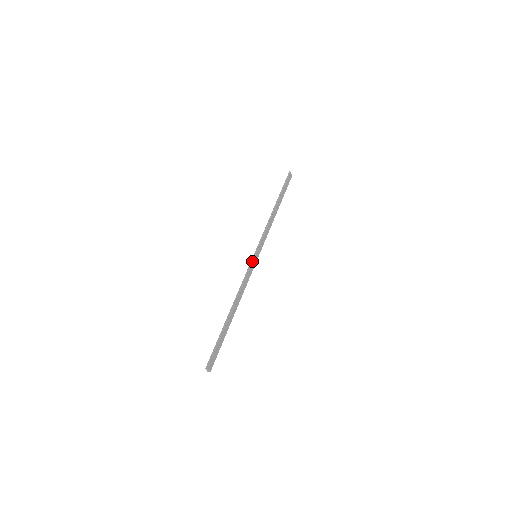
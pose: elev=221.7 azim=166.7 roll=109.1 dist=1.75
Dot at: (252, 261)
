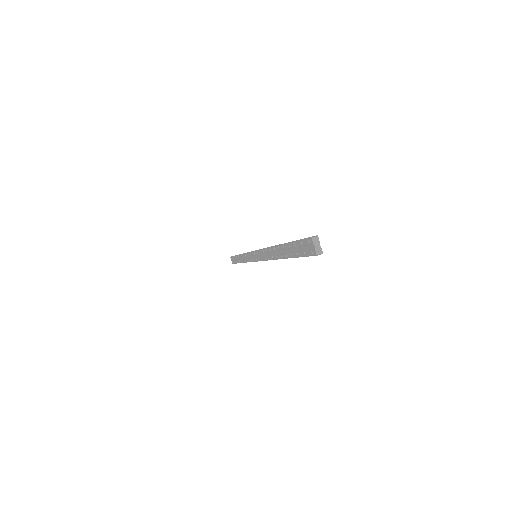
Dot at: occluded
